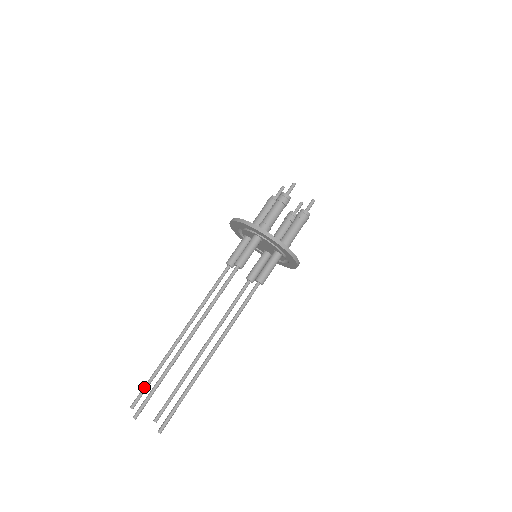
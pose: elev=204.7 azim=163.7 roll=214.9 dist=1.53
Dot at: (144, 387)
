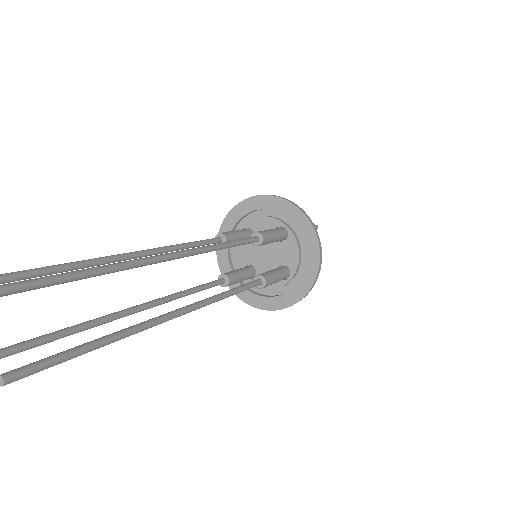
Dot at: (8, 273)
